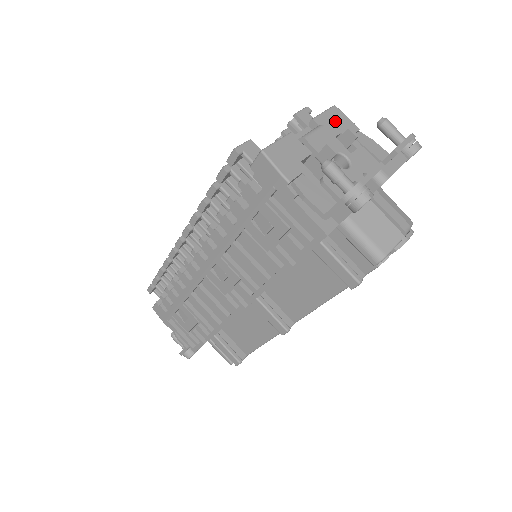
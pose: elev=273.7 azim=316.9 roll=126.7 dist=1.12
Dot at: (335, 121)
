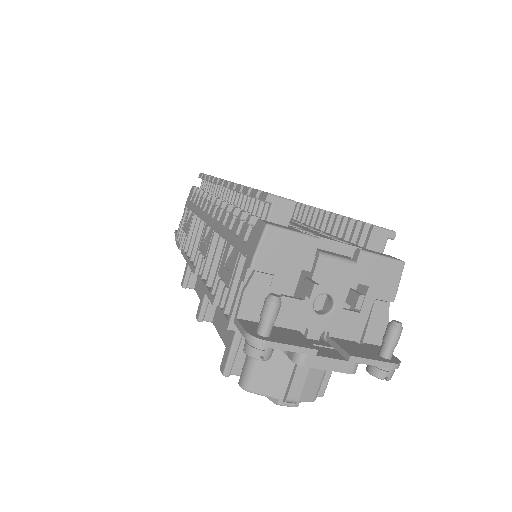
Dot at: (380, 273)
